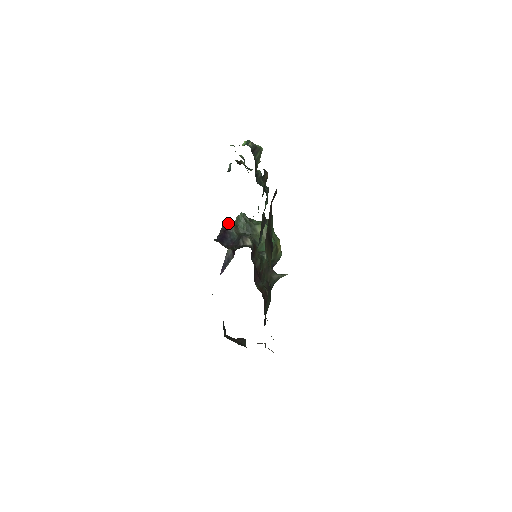
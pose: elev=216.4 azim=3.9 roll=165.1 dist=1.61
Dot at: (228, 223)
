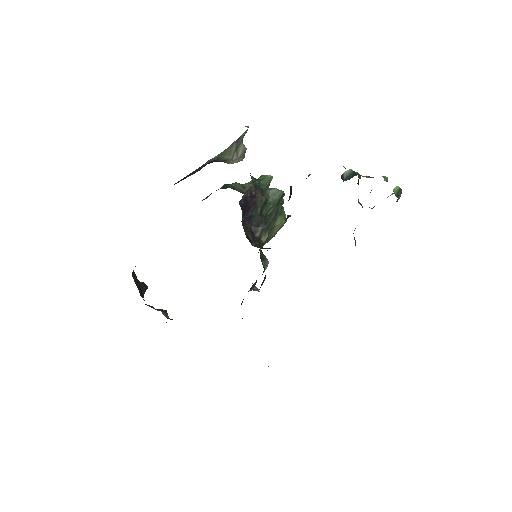
Dot at: occluded
